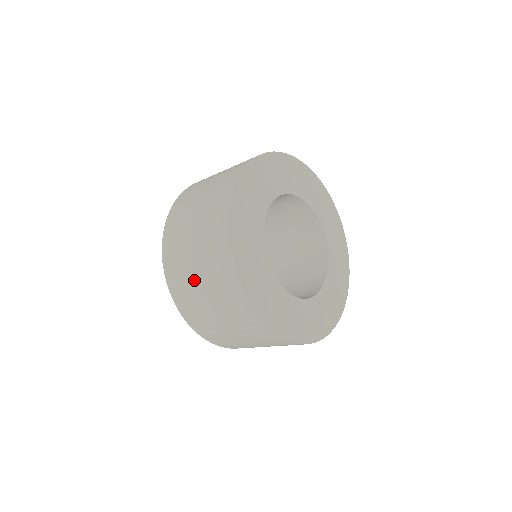
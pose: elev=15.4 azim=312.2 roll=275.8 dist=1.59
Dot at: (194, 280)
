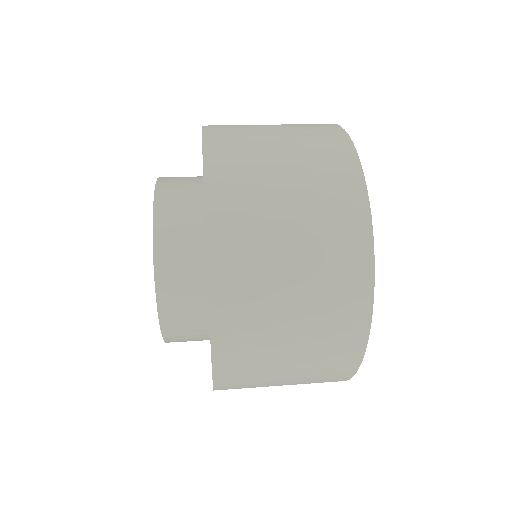
Dot at: occluded
